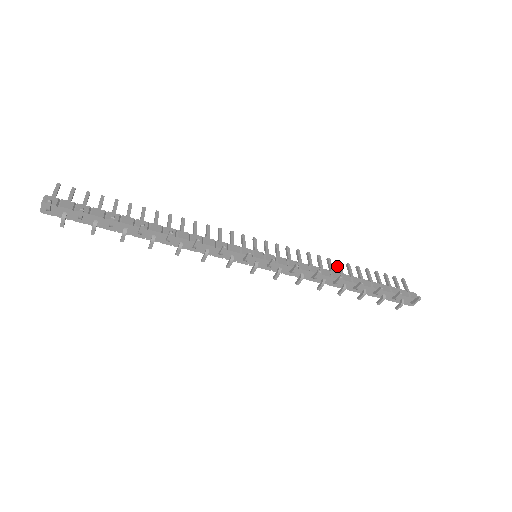
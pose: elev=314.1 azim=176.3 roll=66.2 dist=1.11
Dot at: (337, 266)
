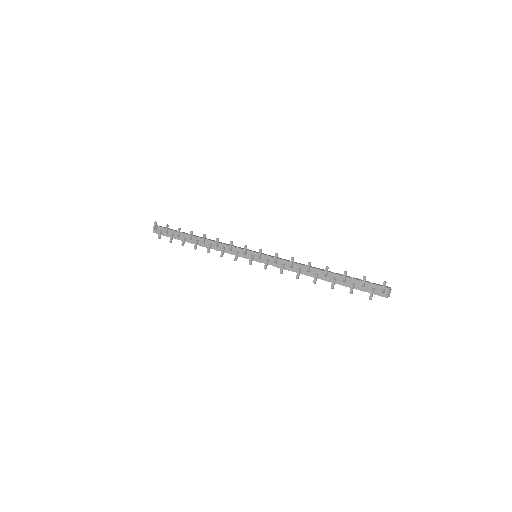
Dot at: occluded
